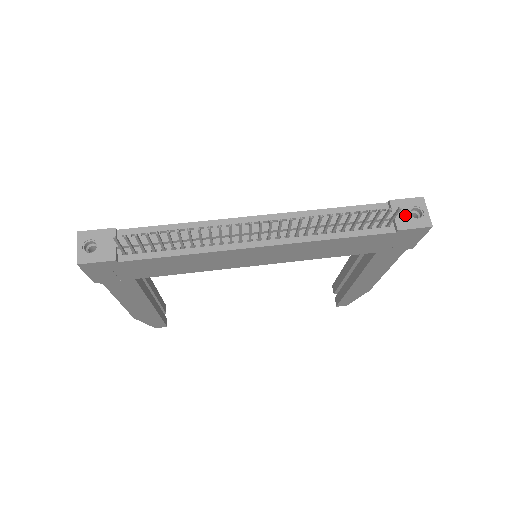
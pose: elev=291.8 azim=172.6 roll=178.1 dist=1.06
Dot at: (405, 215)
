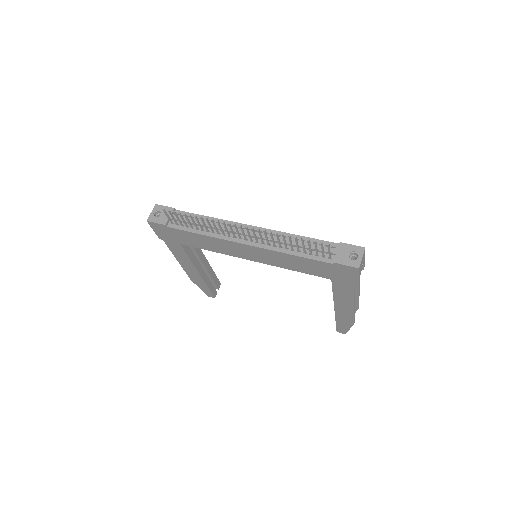
Dot at: (344, 255)
